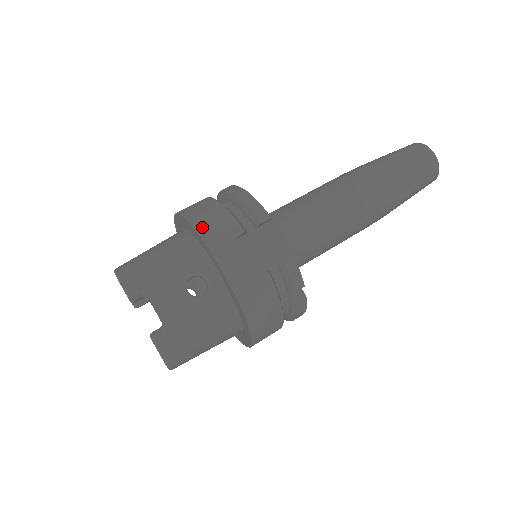
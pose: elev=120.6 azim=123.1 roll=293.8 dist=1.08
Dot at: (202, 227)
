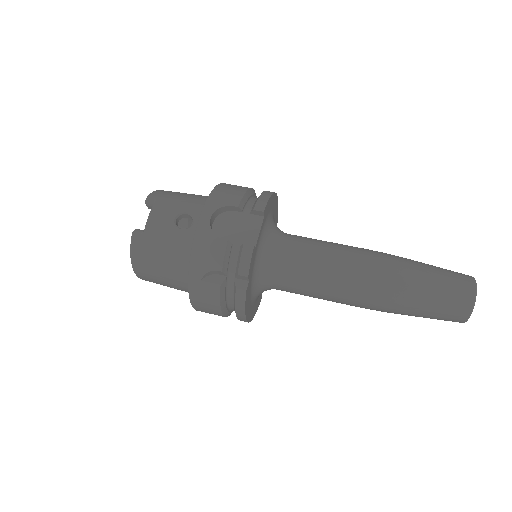
Dot at: (219, 189)
